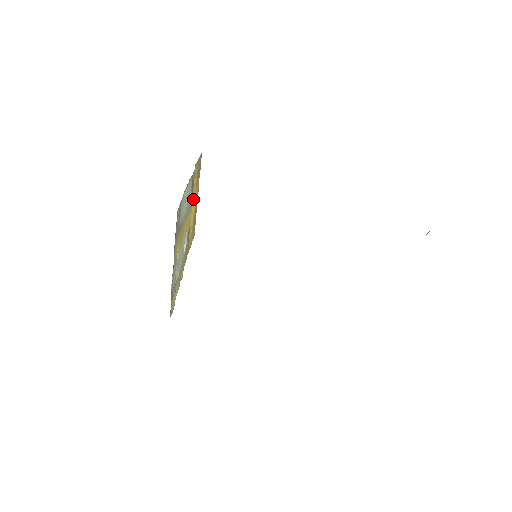
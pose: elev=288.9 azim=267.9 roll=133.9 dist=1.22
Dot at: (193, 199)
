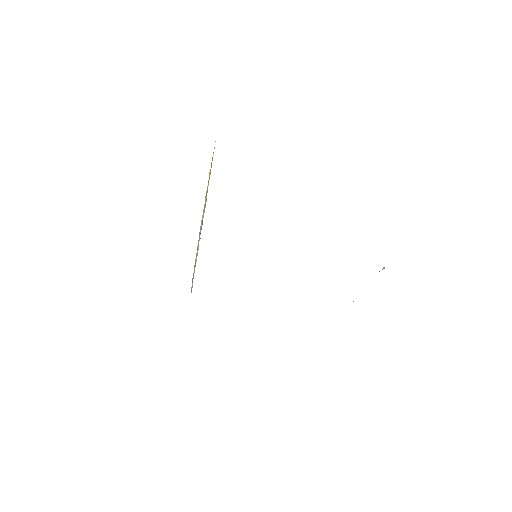
Dot at: occluded
